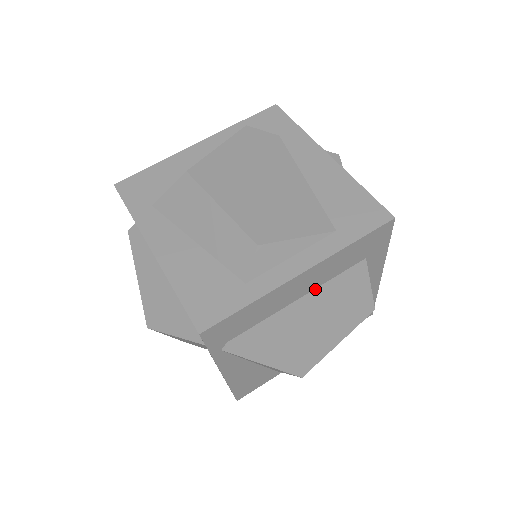
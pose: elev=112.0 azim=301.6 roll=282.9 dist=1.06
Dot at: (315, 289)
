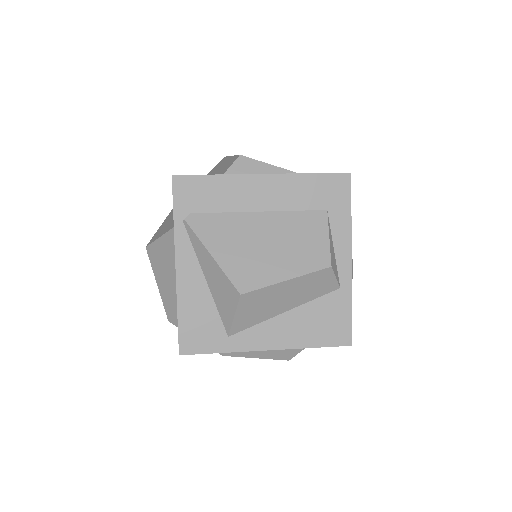
Dot at: (276, 212)
